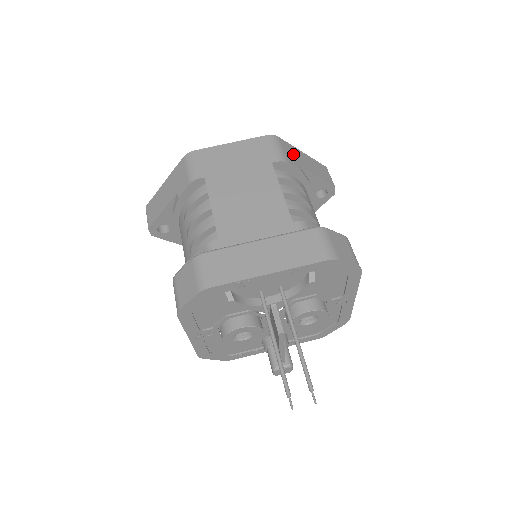
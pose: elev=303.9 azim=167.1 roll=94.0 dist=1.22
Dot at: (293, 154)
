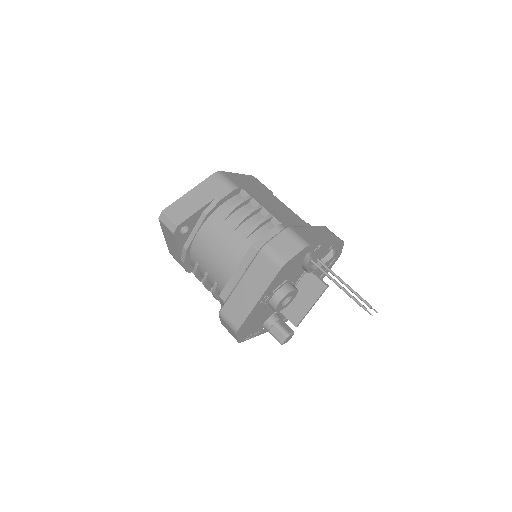
Dot at: occluded
